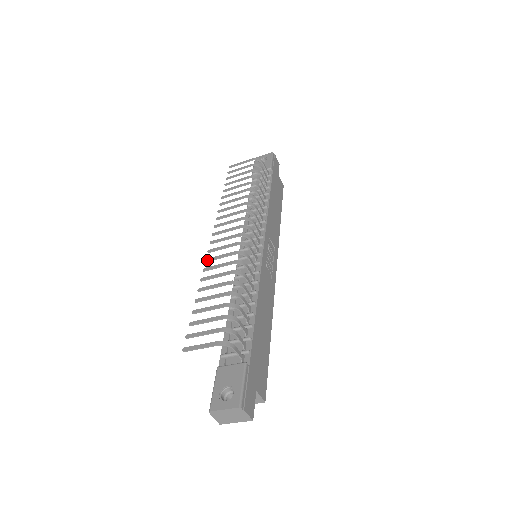
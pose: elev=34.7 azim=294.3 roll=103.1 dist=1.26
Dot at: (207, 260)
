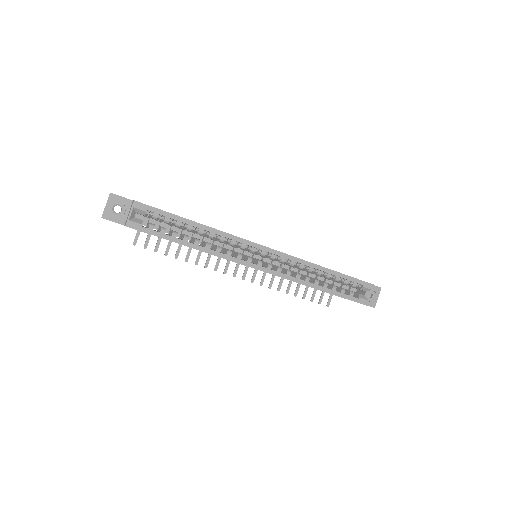
Dot at: (215, 269)
